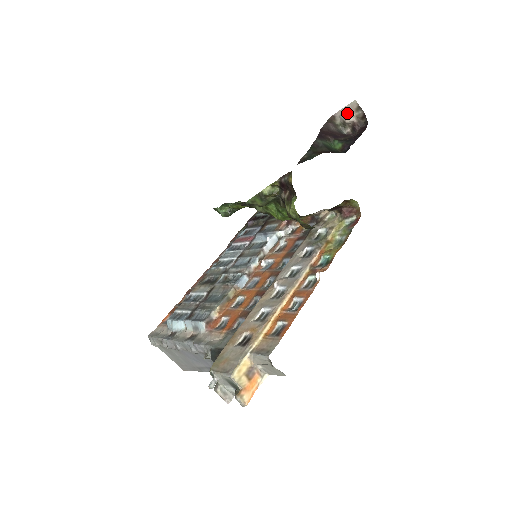
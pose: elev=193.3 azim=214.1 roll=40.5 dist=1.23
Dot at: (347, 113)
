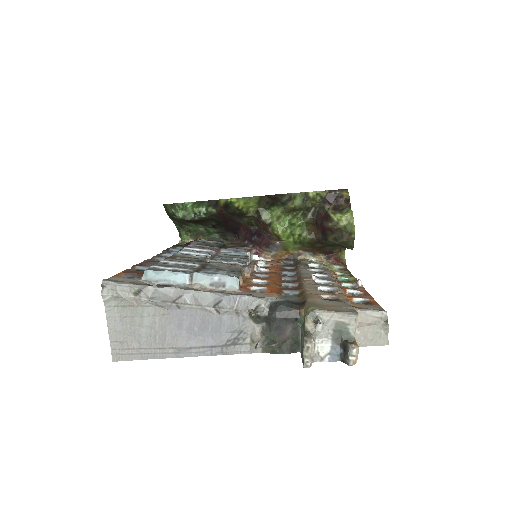
Dot at: occluded
